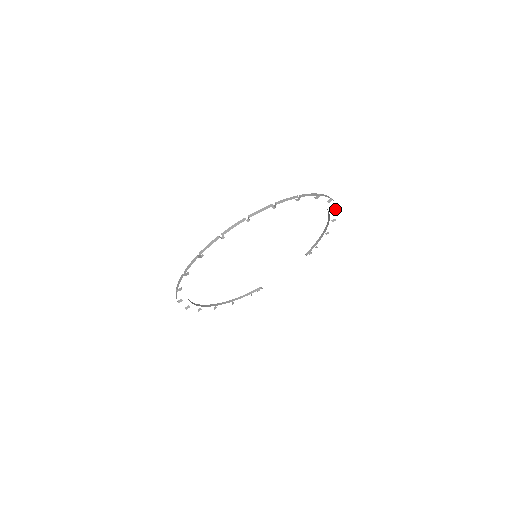
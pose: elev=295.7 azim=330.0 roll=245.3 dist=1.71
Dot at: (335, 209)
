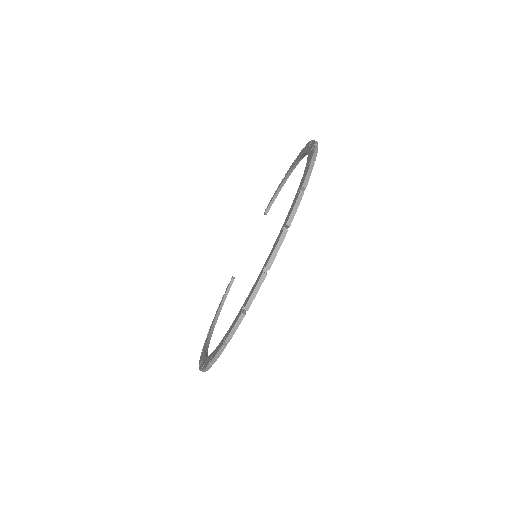
Dot at: occluded
